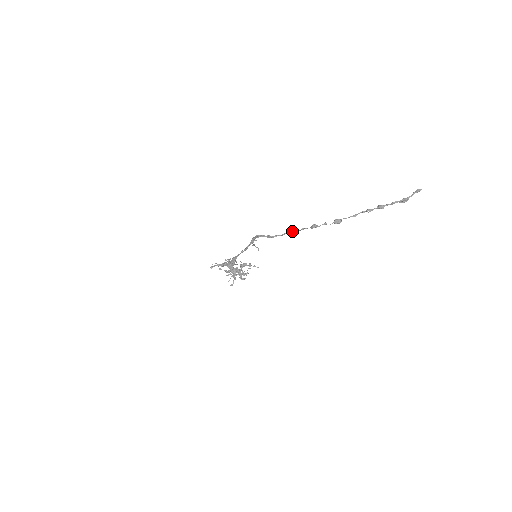
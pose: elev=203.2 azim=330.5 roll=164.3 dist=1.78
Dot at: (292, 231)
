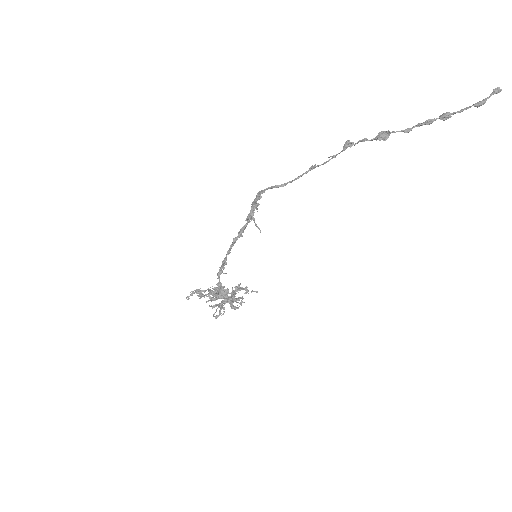
Dot at: (313, 166)
